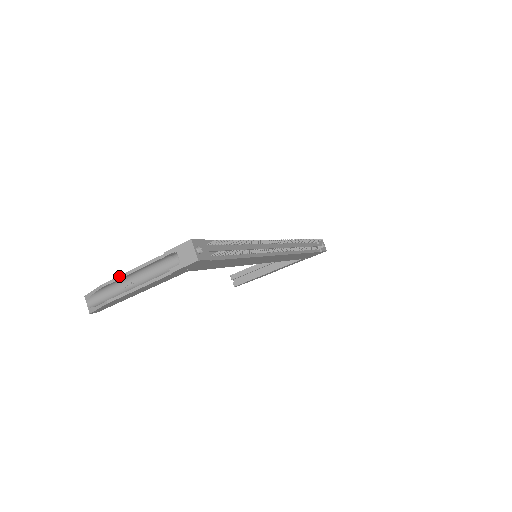
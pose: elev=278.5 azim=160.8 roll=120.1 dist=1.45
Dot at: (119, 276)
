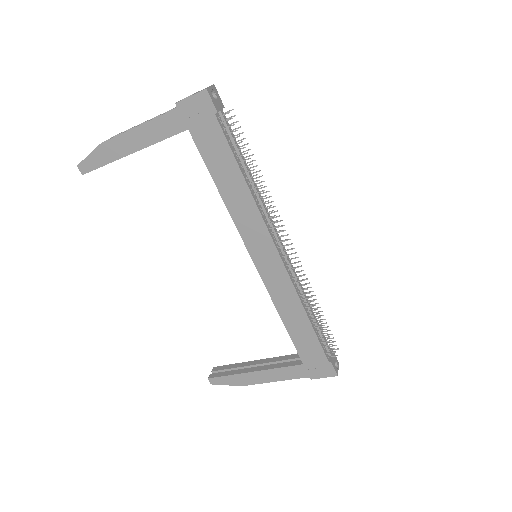
Dot at: (132, 127)
